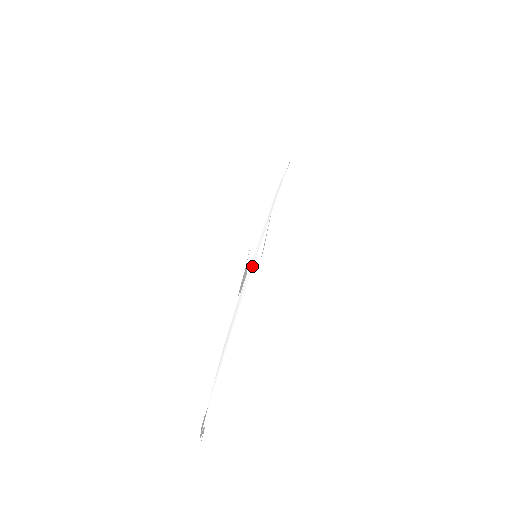
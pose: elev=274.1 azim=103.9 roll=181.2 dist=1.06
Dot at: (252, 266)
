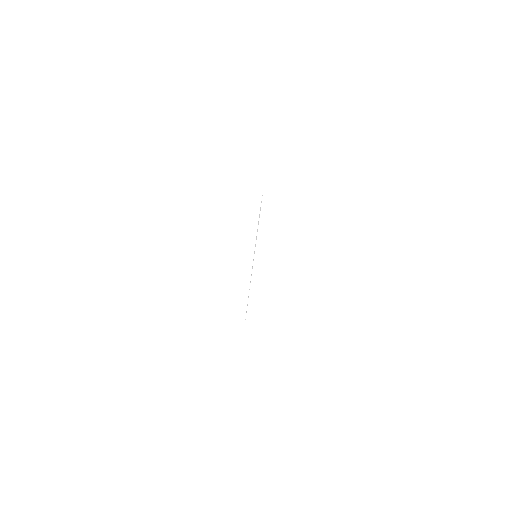
Dot at: occluded
